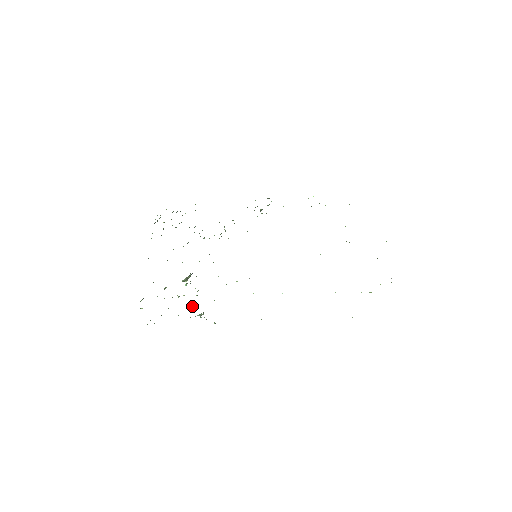
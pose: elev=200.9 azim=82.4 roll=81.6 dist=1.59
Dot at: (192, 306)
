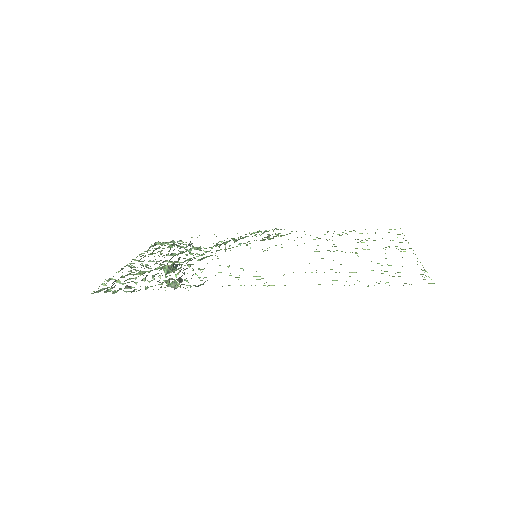
Dot at: (167, 281)
